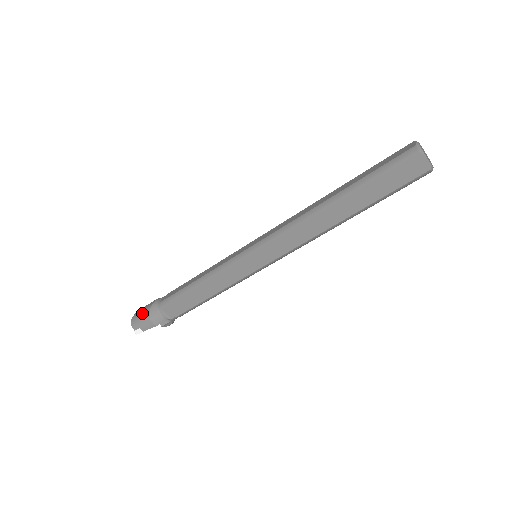
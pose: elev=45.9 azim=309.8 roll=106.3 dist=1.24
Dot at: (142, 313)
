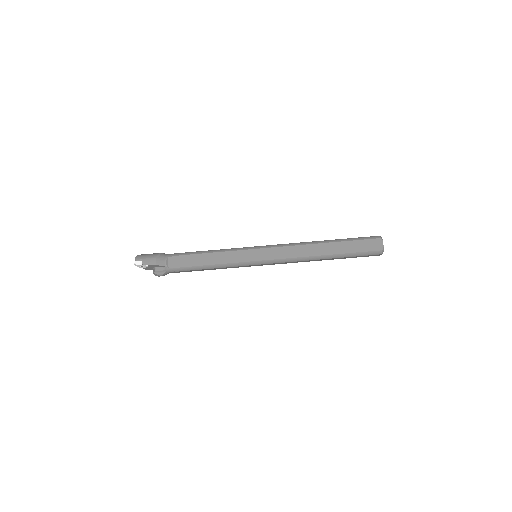
Dot at: (150, 254)
